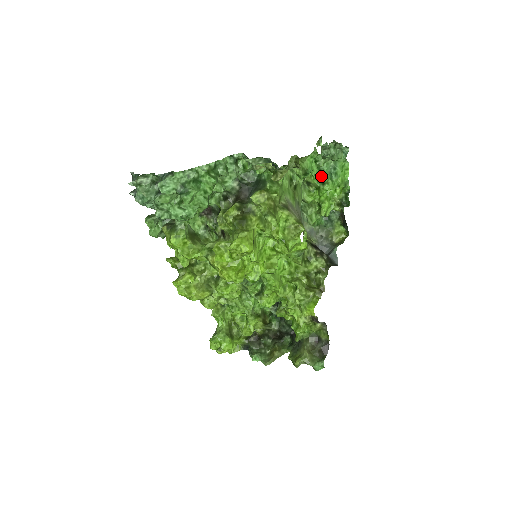
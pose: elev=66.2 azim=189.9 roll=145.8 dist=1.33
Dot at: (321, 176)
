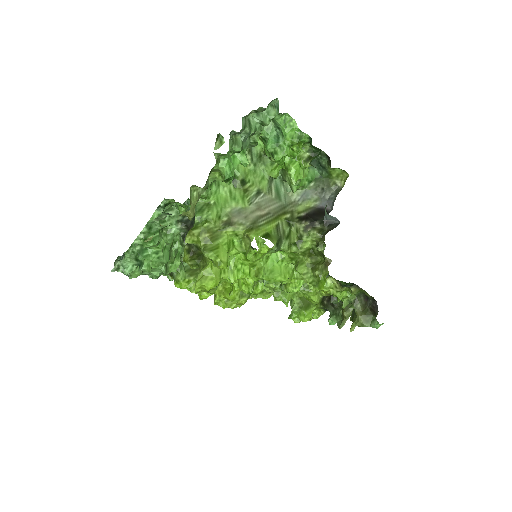
Dot at: (266, 149)
